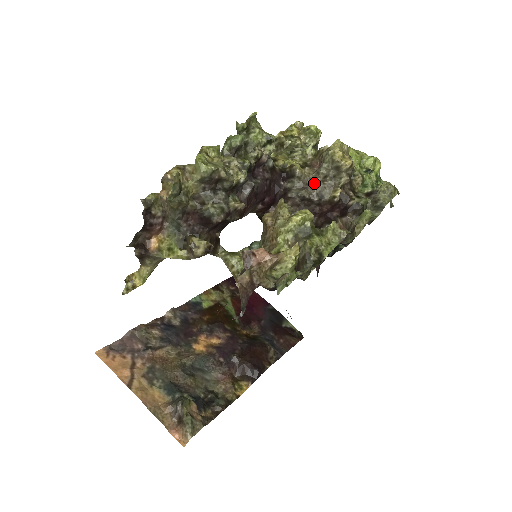
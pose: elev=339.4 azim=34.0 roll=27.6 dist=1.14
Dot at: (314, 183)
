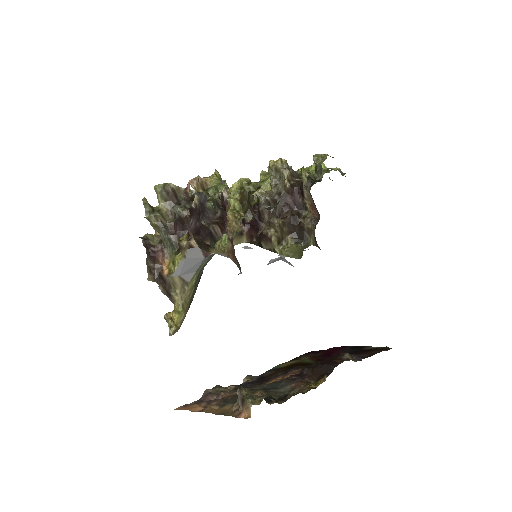
Dot at: (272, 192)
